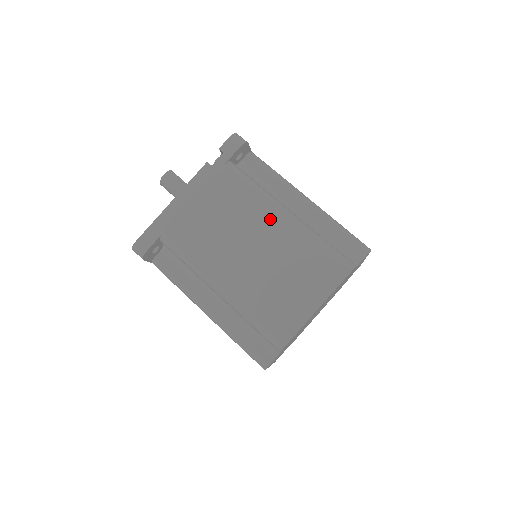
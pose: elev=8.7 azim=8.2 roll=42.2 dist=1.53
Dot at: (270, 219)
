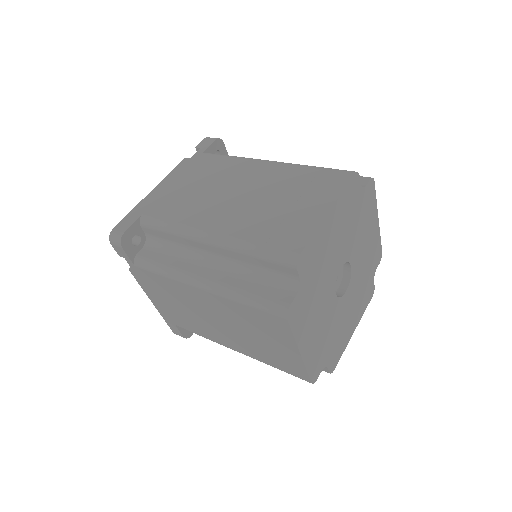
Dot at: (254, 169)
